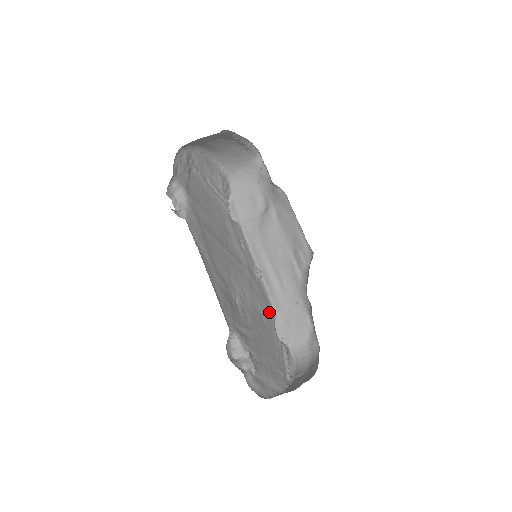
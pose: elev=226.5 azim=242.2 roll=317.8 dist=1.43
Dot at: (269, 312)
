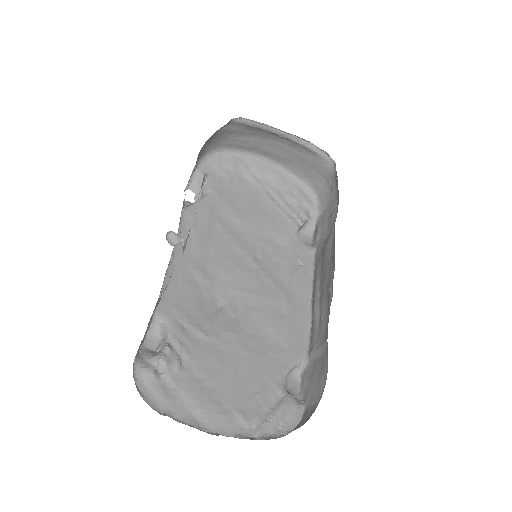
Dot at: (291, 348)
